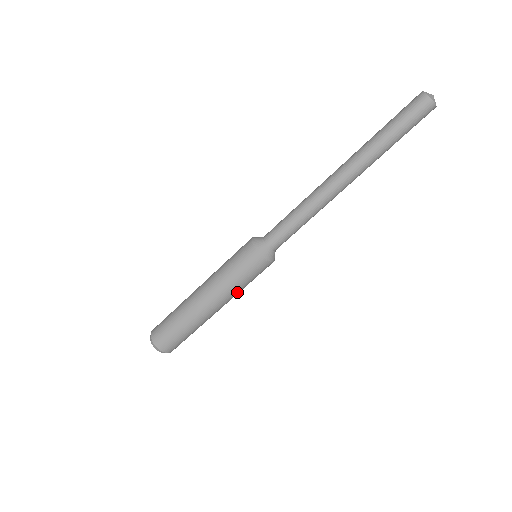
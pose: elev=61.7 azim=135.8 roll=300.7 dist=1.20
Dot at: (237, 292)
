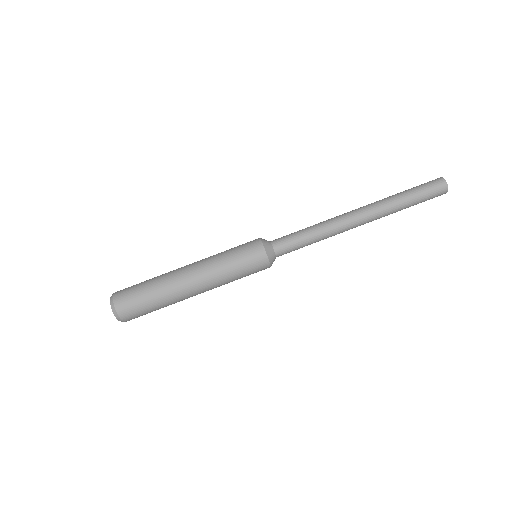
Dot at: (225, 283)
